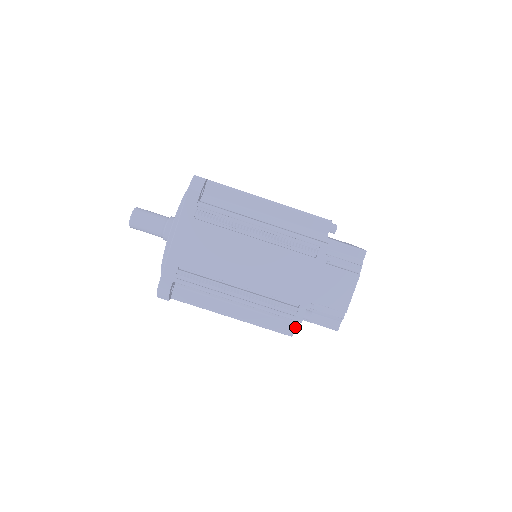
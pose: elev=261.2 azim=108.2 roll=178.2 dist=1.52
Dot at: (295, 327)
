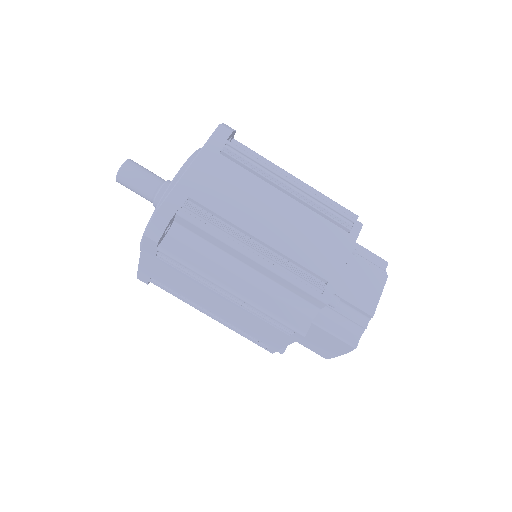
Dot at: occluded
